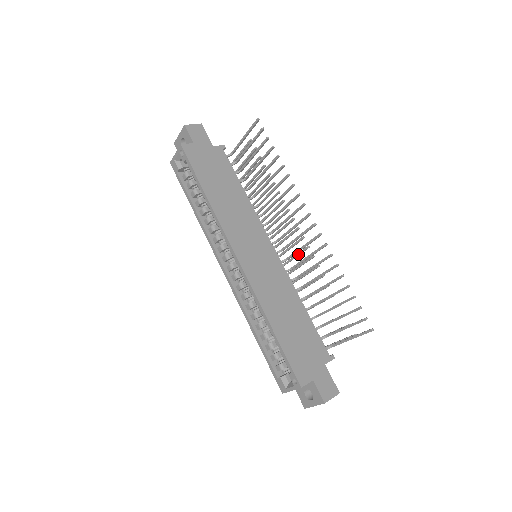
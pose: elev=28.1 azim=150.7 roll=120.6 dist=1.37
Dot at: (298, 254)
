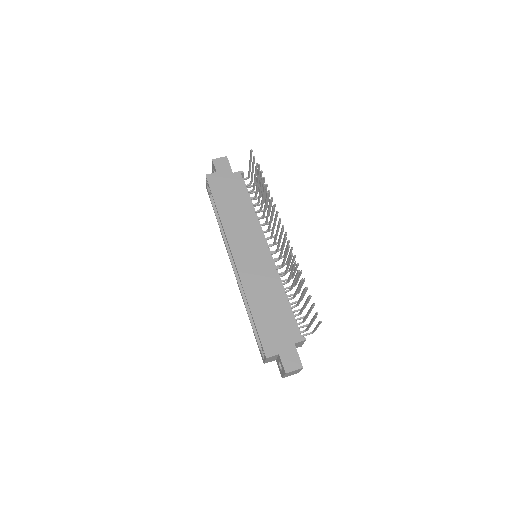
Dot at: (289, 254)
